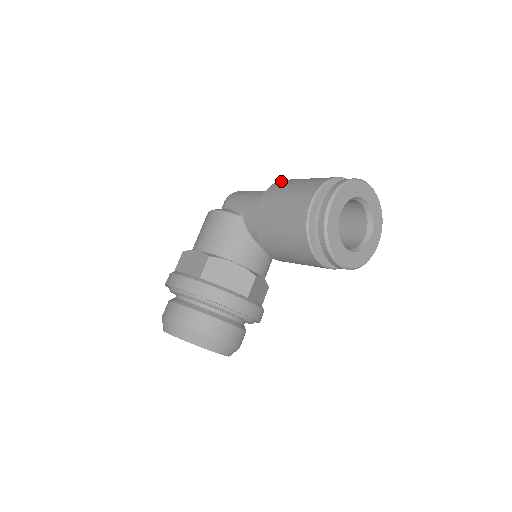
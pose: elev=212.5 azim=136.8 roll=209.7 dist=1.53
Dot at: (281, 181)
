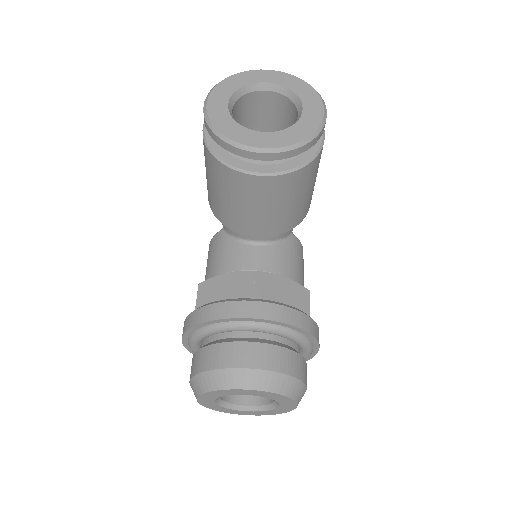
Dot at: occluded
